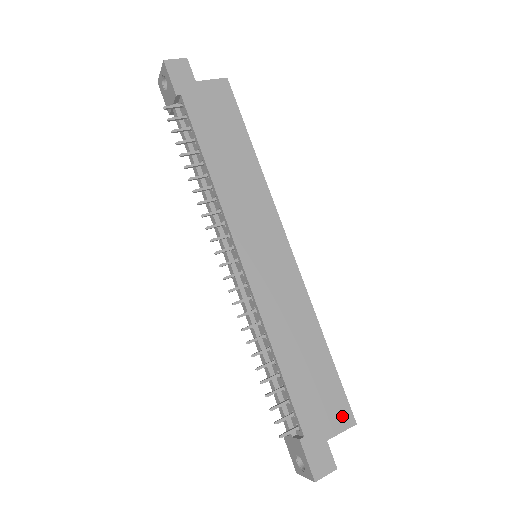
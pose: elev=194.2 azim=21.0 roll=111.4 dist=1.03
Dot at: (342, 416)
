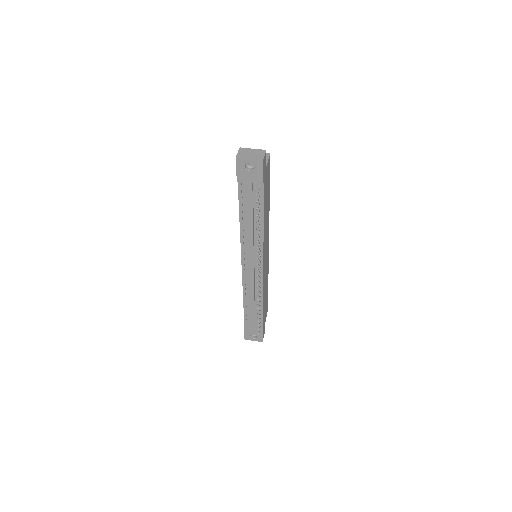
Dot at: occluded
